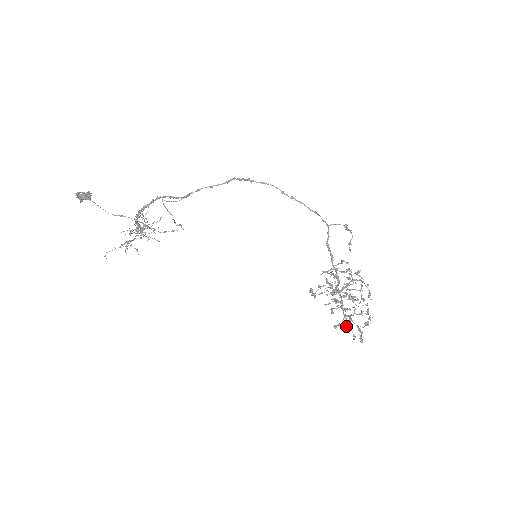
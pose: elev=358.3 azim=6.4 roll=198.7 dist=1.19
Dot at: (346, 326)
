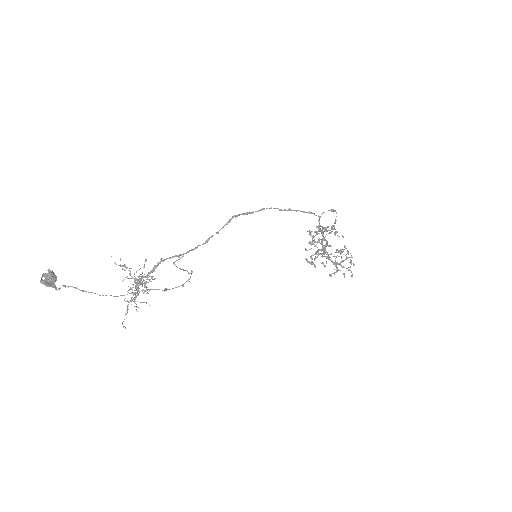
Dot at: (336, 270)
